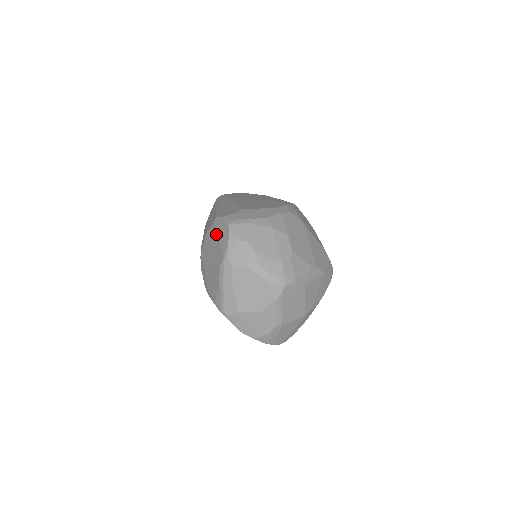
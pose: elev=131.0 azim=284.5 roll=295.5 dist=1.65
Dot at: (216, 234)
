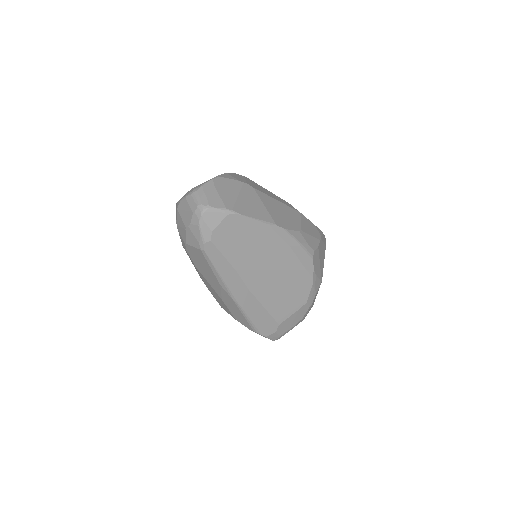
Dot at: occluded
